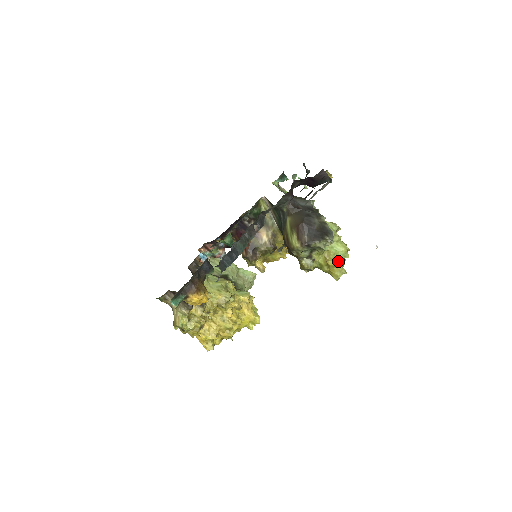
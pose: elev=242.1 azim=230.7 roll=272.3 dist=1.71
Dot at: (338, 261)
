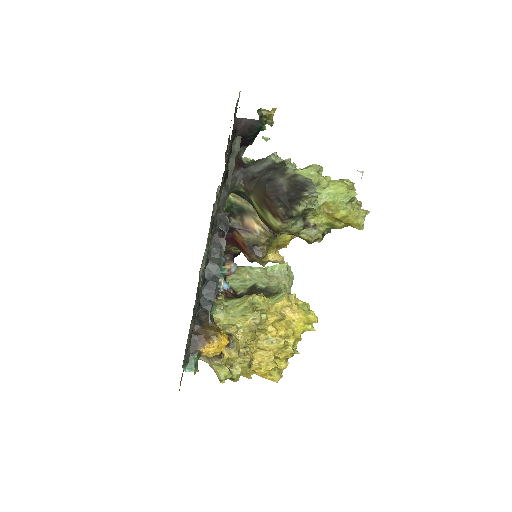
Dot at: (345, 207)
